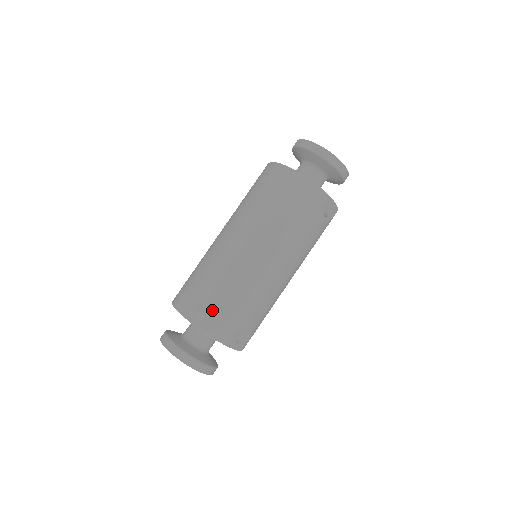
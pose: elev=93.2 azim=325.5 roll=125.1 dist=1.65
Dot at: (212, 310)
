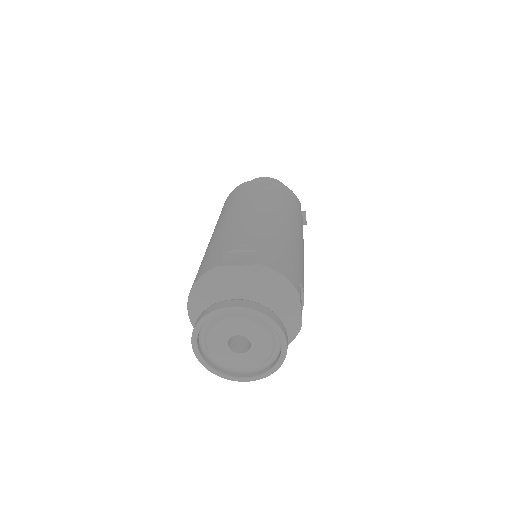
Dot at: (272, 254)
